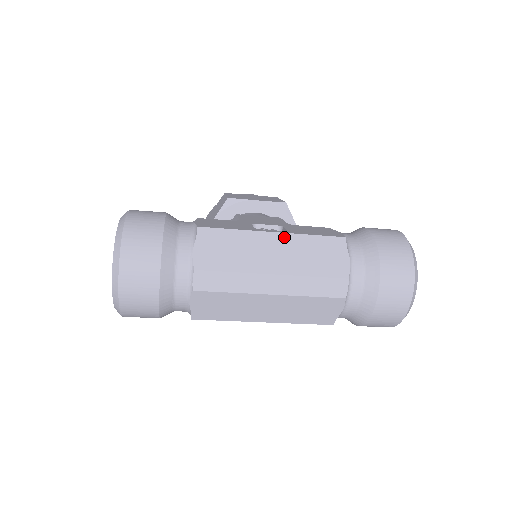
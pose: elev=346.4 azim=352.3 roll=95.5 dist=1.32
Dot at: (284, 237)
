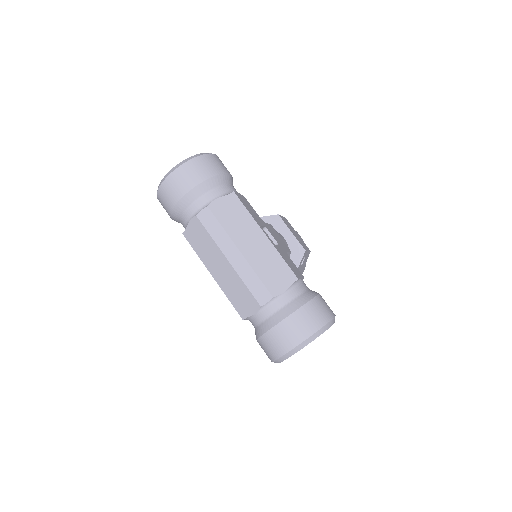
Dot at: (267, 242)
